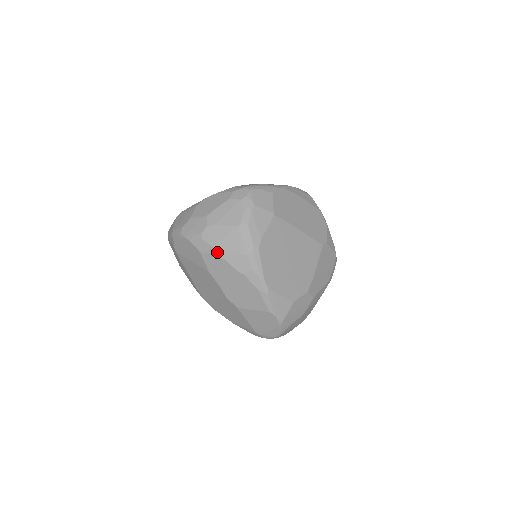
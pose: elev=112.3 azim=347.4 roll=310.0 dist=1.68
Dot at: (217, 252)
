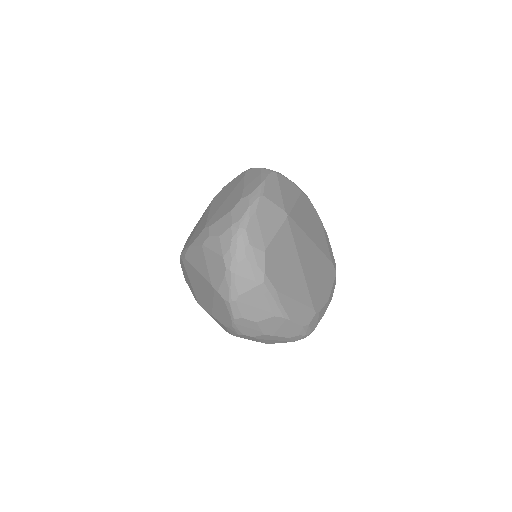
Dot at: (233, 335)
